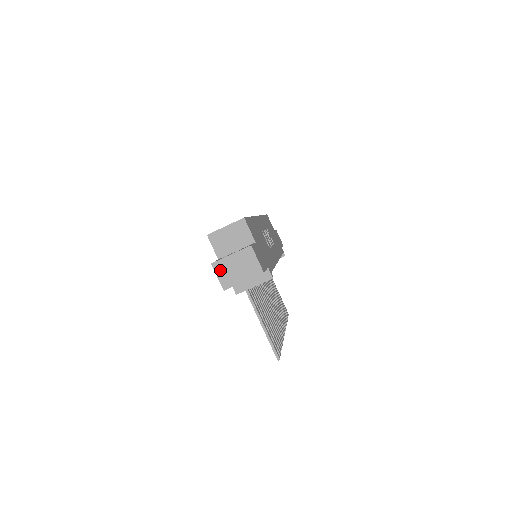
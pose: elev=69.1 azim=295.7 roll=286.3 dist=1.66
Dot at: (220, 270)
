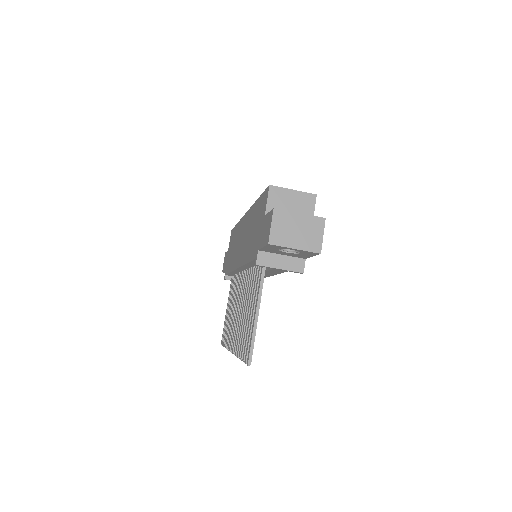
Dot at: (279, 220)
